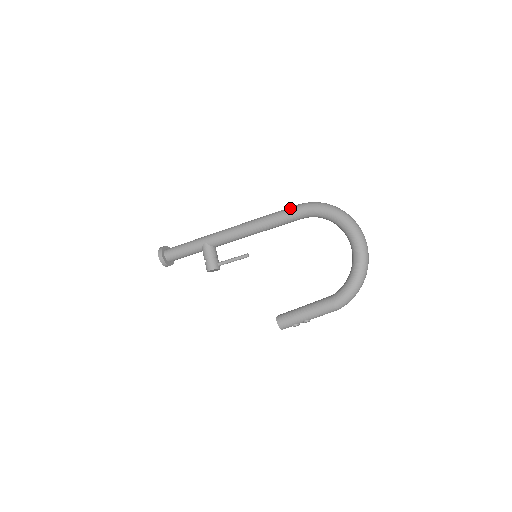
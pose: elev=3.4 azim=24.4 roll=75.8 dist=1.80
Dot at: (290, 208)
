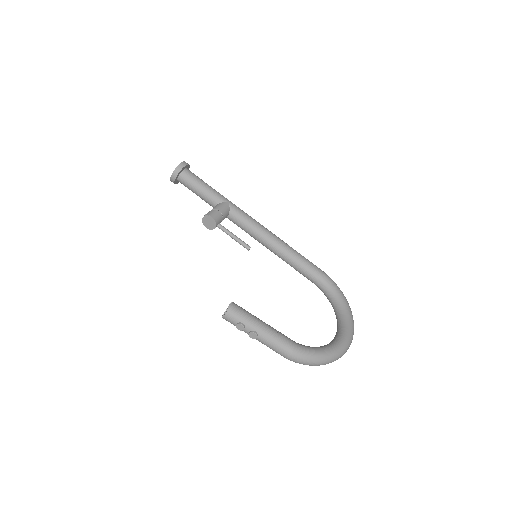
Dot at: occluded
